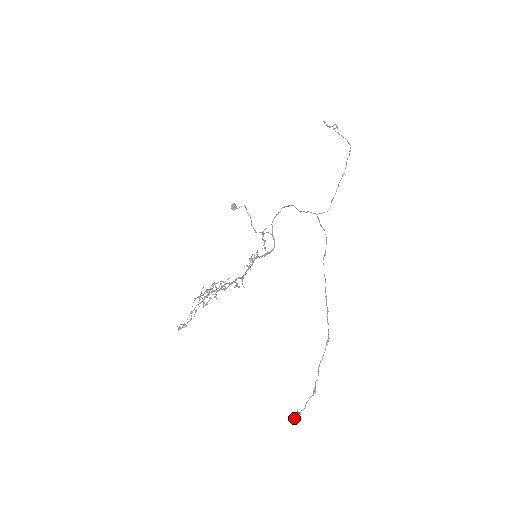
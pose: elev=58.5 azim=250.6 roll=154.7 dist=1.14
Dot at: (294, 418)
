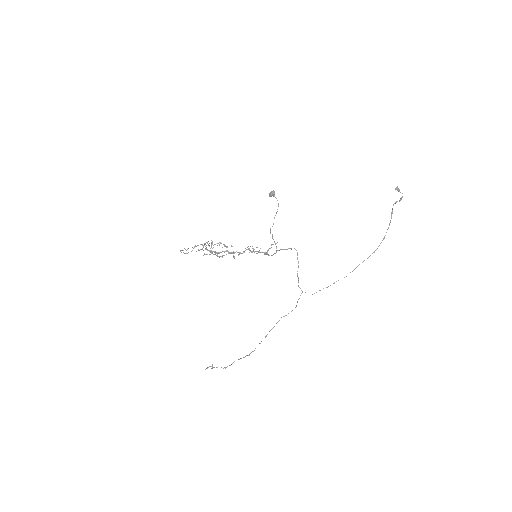
Dot at: occluded
